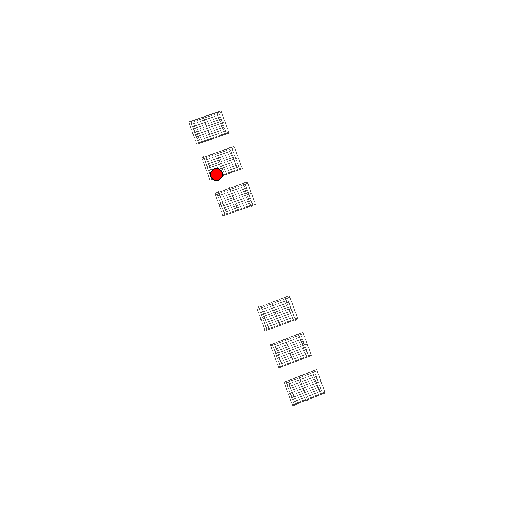
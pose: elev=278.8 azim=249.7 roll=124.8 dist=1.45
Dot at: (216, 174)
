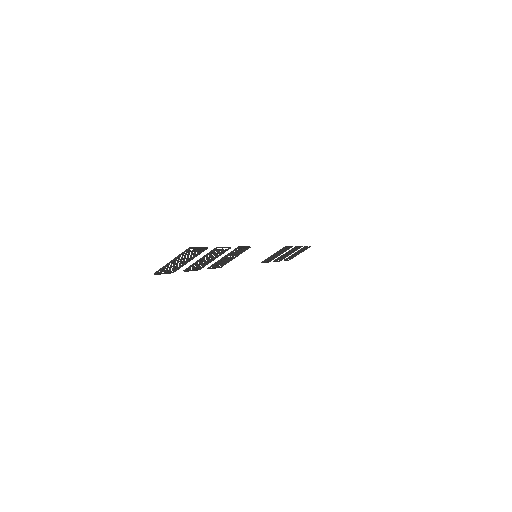
Dot at: (204, 265)
